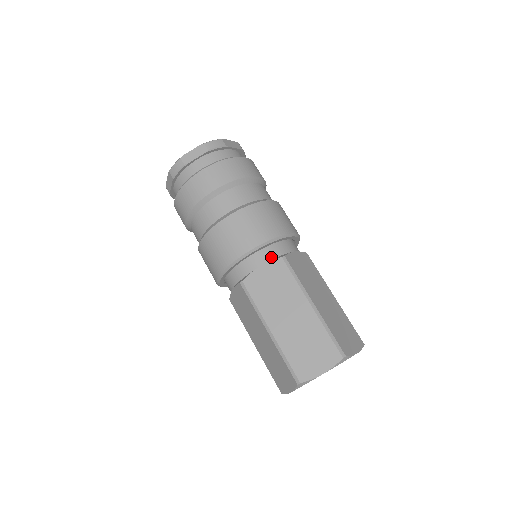
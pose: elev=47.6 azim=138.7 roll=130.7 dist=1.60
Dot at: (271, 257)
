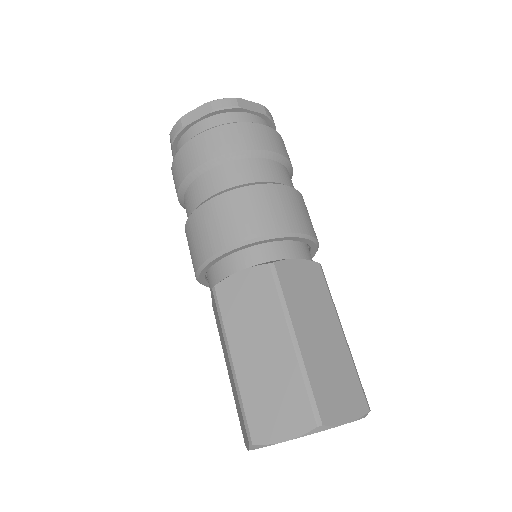
Dot at: (257, 261)
